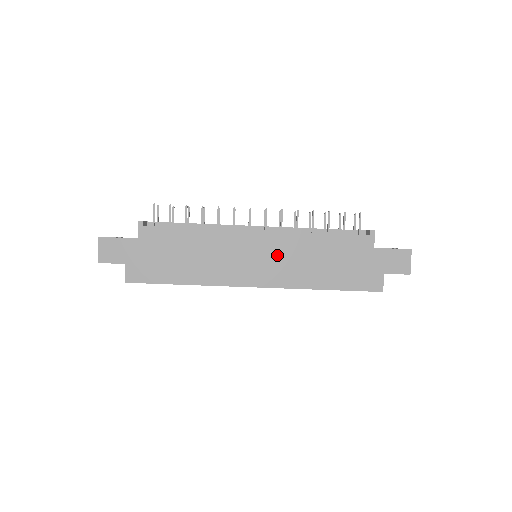
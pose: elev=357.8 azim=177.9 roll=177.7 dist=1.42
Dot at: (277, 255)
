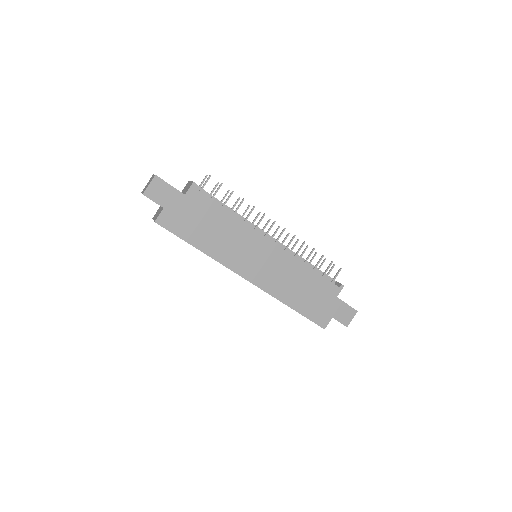
Dot at: (274, 266)
